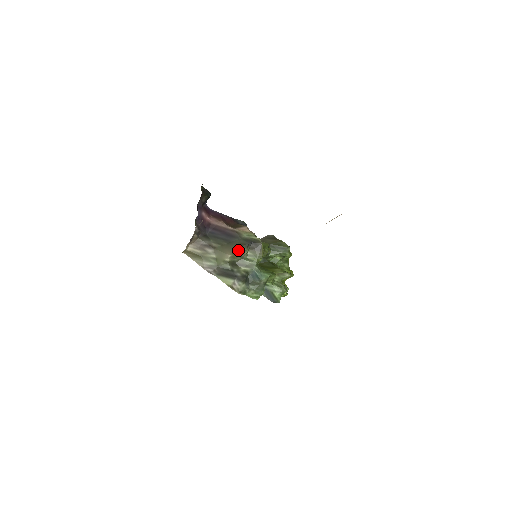
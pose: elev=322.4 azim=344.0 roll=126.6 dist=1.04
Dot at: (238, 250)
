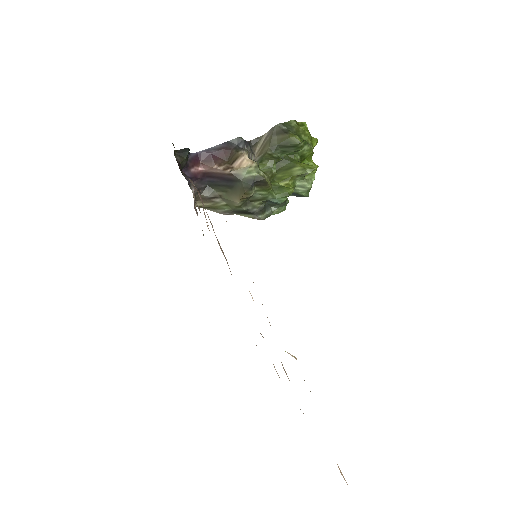
Dot at: (244, 195)
